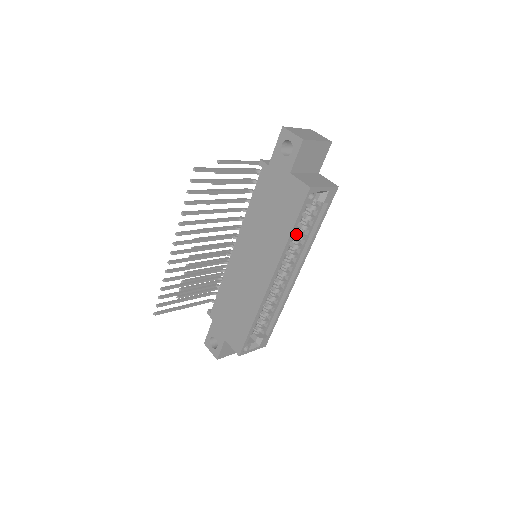
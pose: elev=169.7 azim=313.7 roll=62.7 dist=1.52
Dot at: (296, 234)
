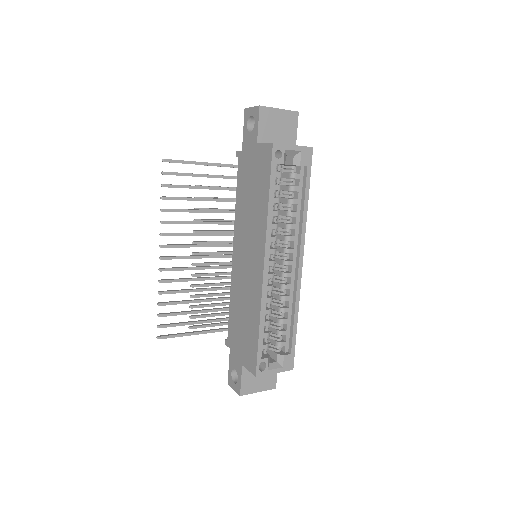
Dot at: (284, 212)
